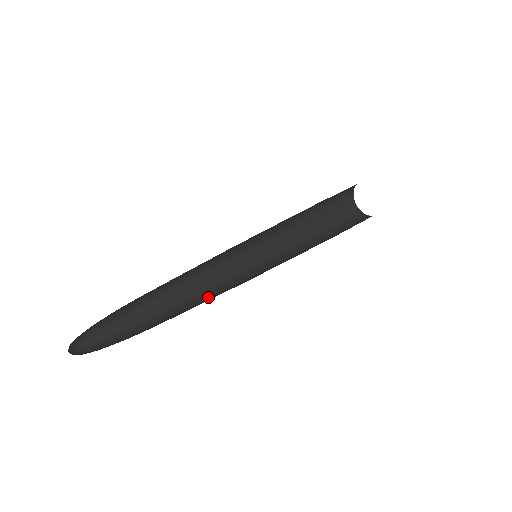
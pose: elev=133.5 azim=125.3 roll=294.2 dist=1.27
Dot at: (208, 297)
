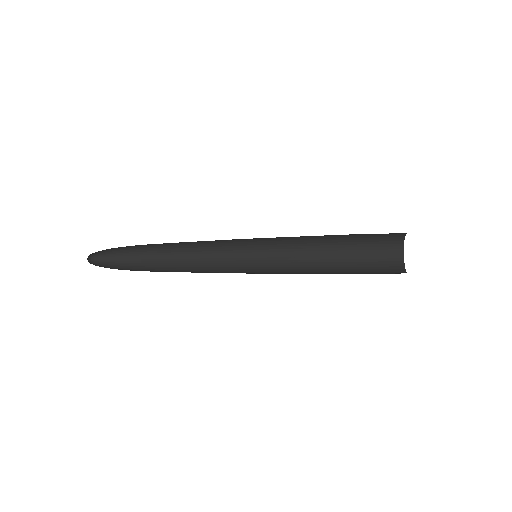
Dot at: occluded
